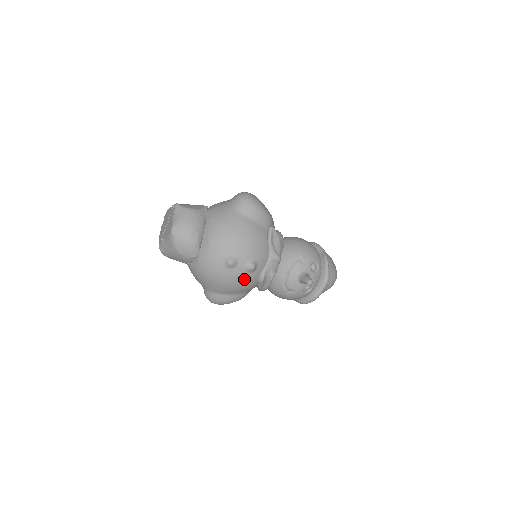
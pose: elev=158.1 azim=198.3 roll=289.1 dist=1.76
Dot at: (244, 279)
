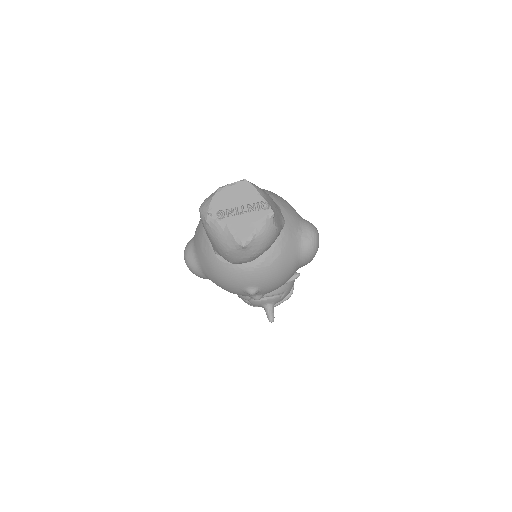
Dot at: occluded
